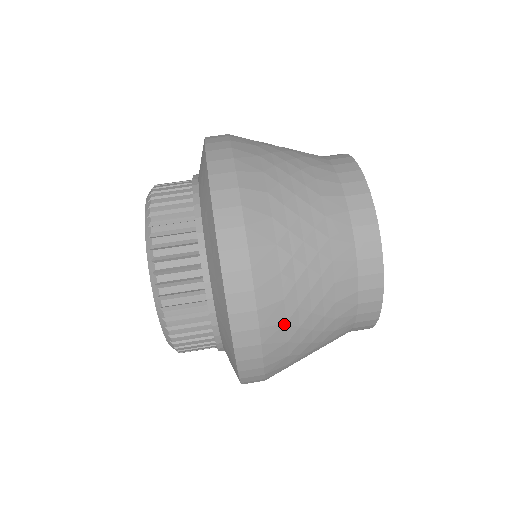
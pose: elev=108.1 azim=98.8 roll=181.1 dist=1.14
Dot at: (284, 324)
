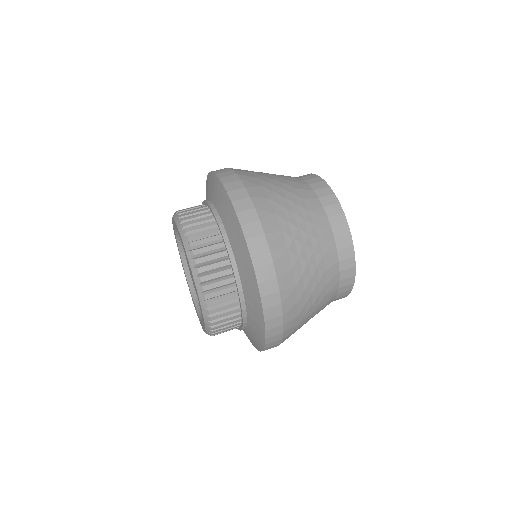
Dot at: (294, 288)
